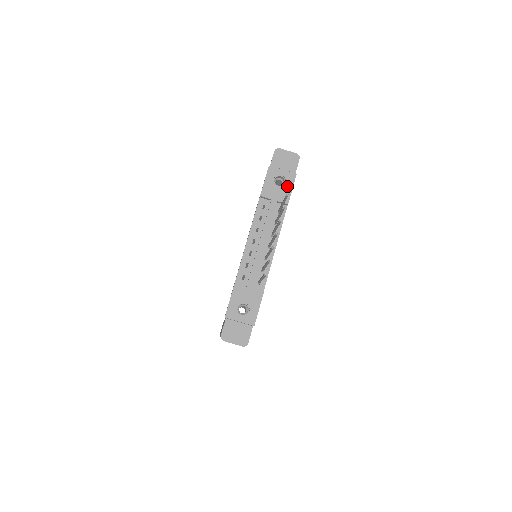
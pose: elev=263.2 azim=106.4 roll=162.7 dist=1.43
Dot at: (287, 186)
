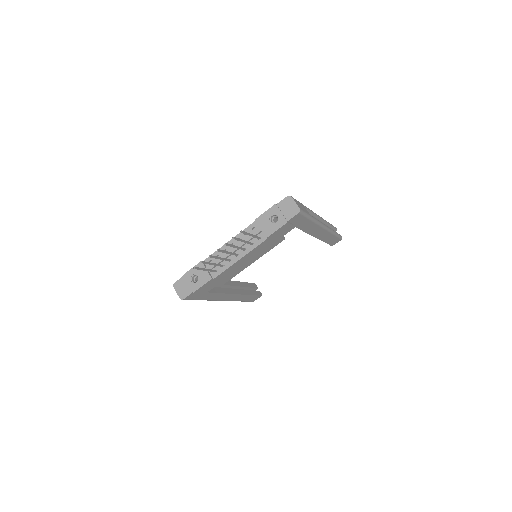
Dot at: (275, 226)
